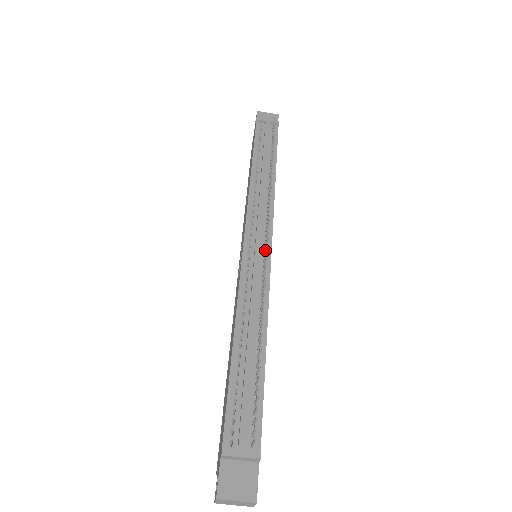
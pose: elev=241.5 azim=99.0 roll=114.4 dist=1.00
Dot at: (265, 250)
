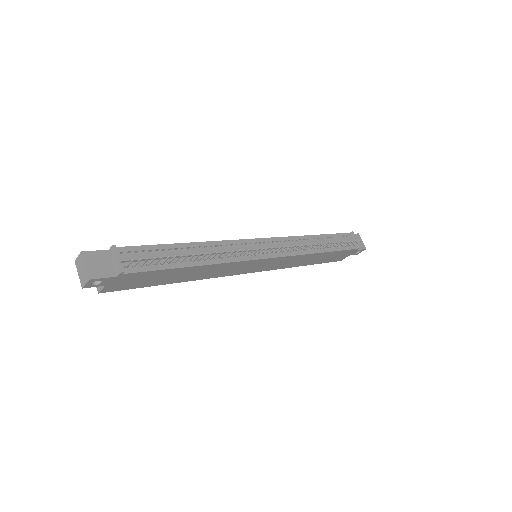
Dot at: (264, 251)
